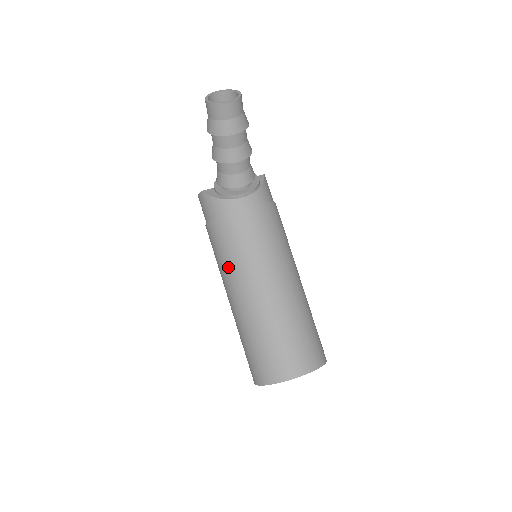
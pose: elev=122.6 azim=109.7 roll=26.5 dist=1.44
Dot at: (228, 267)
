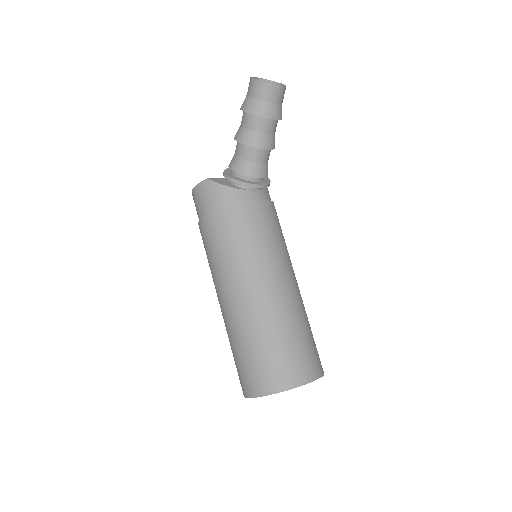
Dot at: (237, 260)
